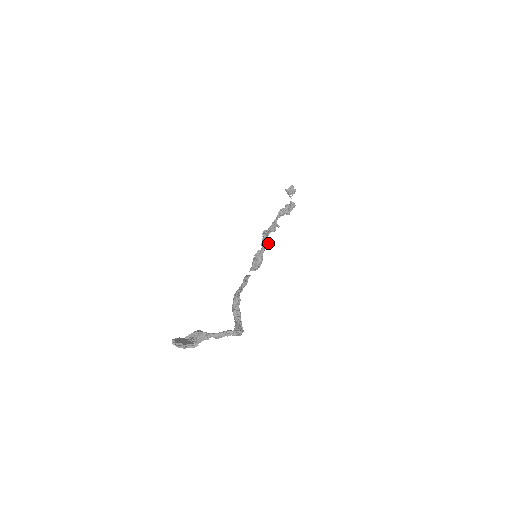
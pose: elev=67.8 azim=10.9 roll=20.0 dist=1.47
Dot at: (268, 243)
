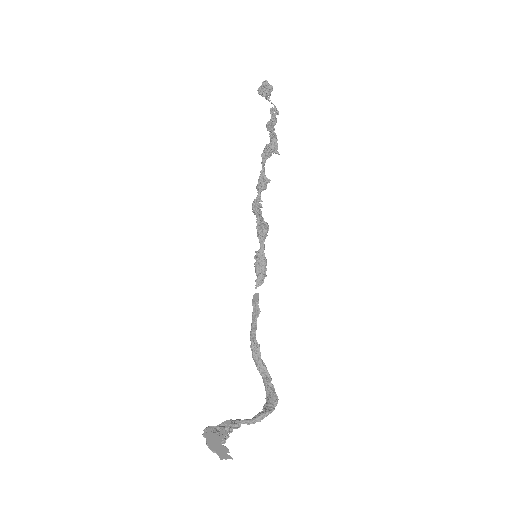
Dot at: (266, 234)
